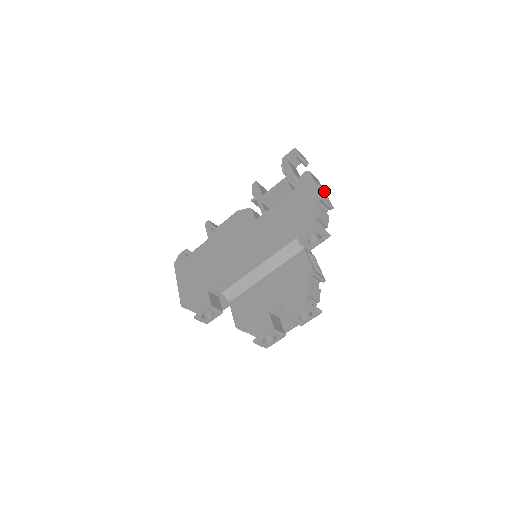
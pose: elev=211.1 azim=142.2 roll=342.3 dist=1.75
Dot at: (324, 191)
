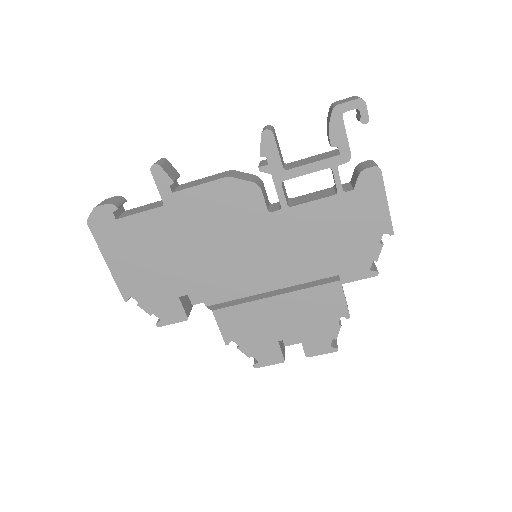
Dot at: occluded
